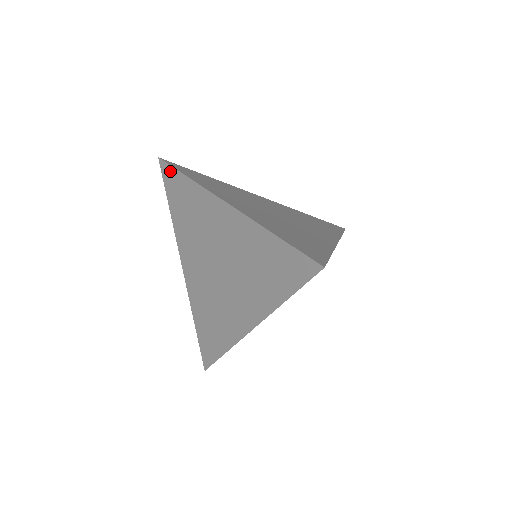
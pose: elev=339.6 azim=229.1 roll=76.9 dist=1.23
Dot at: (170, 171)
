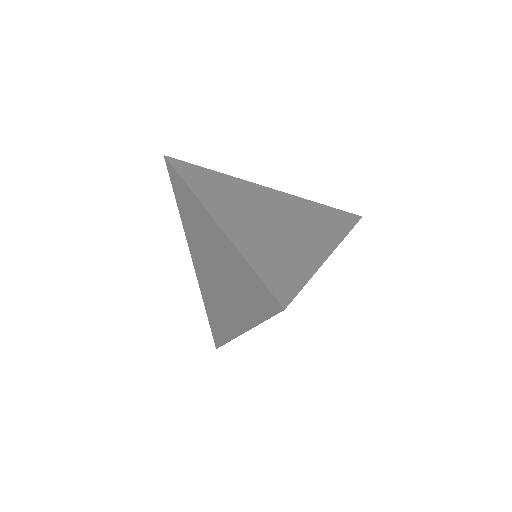
Dot at: (173, 172)
